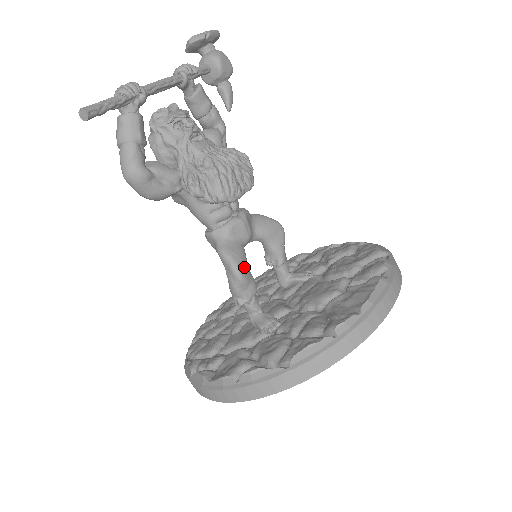
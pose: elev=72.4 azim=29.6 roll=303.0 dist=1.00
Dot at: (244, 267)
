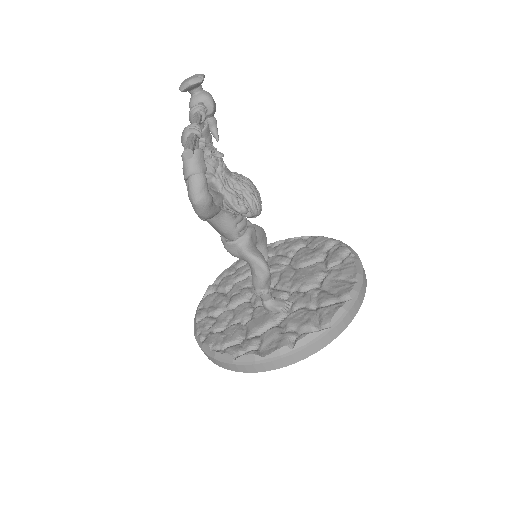
Dot at: (267, 264)
